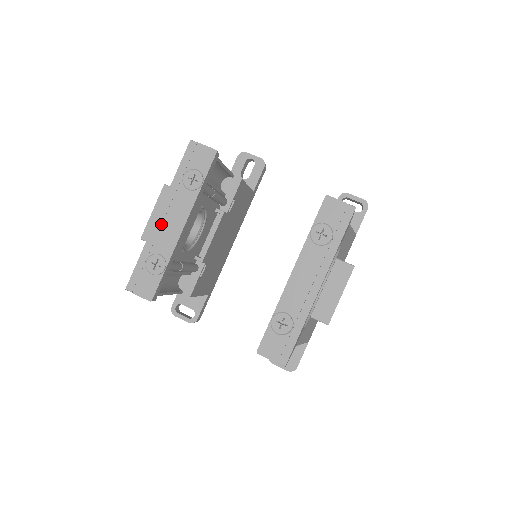
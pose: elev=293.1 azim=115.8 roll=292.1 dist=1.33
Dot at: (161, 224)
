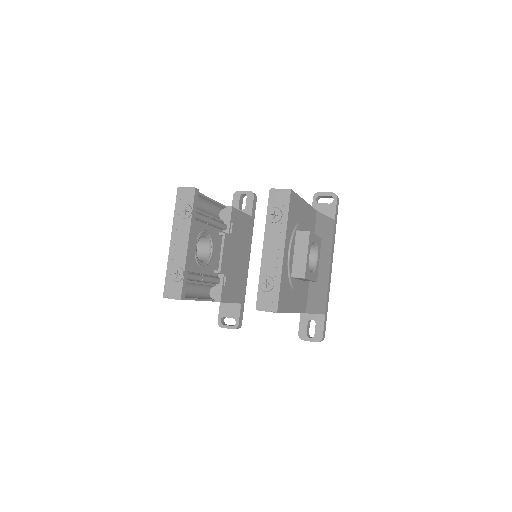
Dot at: (174, 247)
